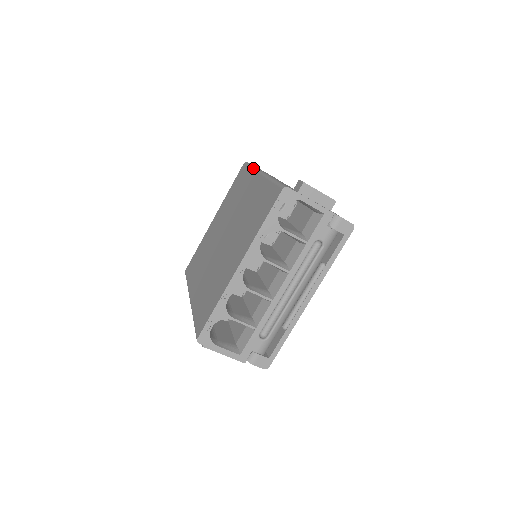
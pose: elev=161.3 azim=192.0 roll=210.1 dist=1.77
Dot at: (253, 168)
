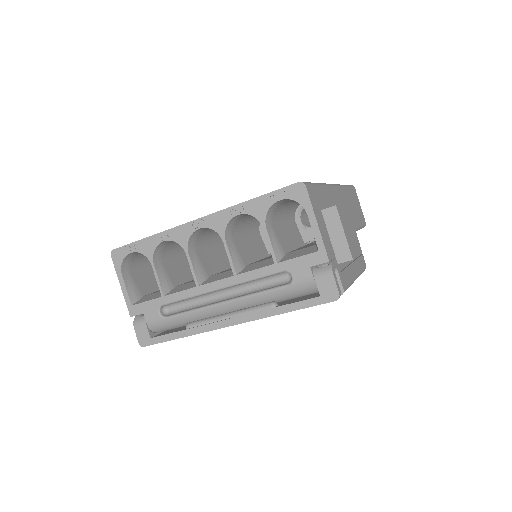
Dot at: occluded
